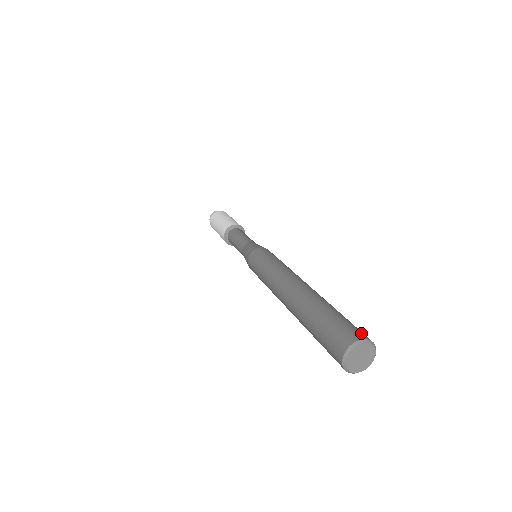
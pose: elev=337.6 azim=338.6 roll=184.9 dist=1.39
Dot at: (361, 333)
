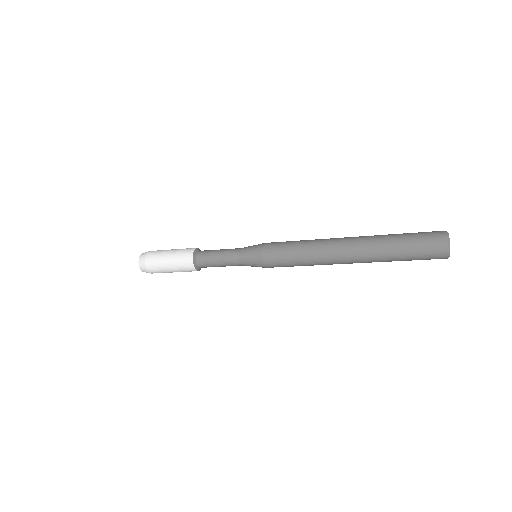
Dot at: occluded
